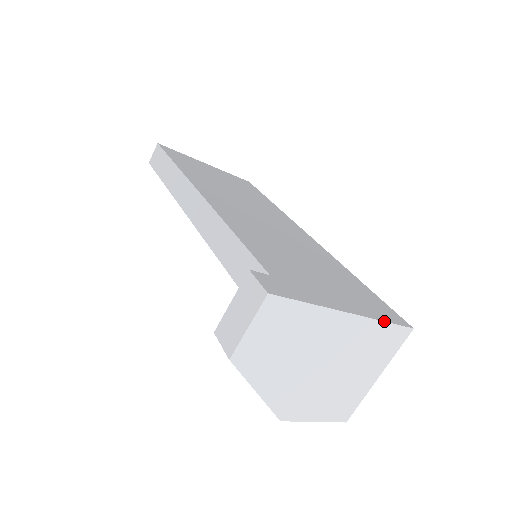
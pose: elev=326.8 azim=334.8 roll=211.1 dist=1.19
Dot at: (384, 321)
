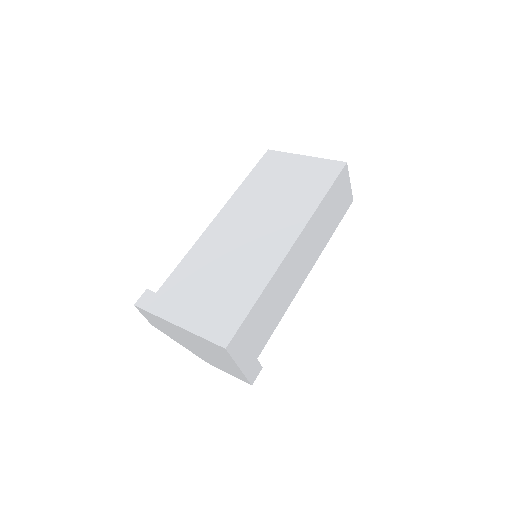
Dot at: (199, 336)
